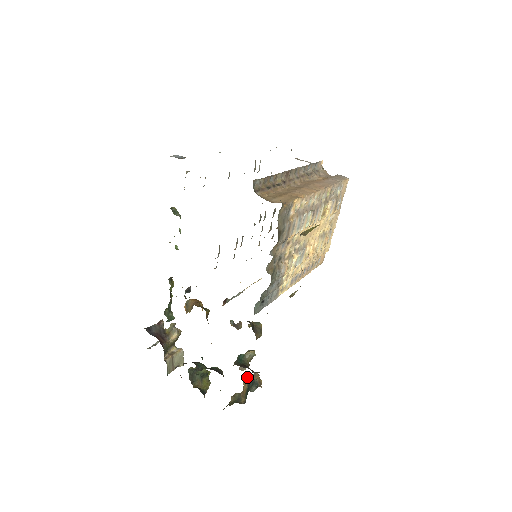
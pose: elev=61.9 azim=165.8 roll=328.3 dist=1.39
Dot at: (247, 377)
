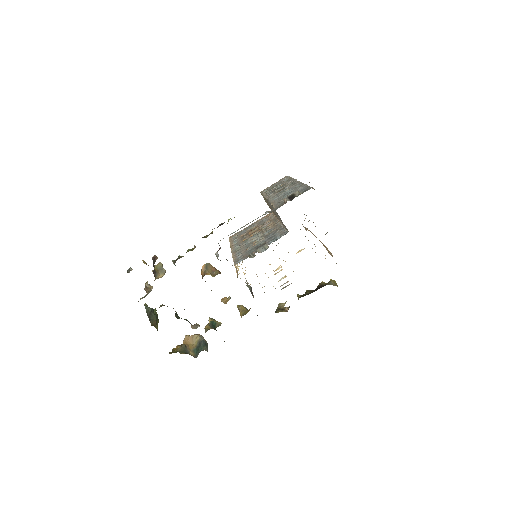
Dot at: (198, 336)
